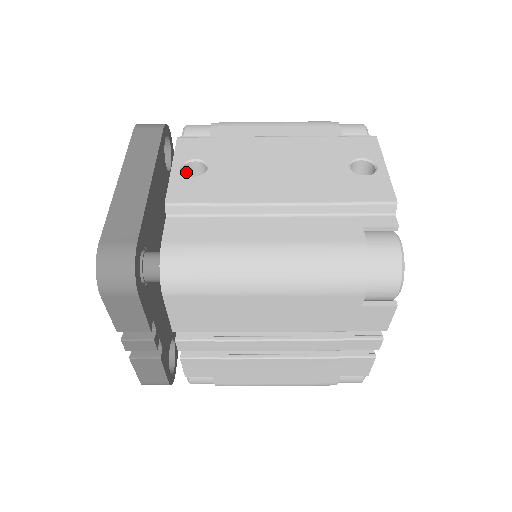
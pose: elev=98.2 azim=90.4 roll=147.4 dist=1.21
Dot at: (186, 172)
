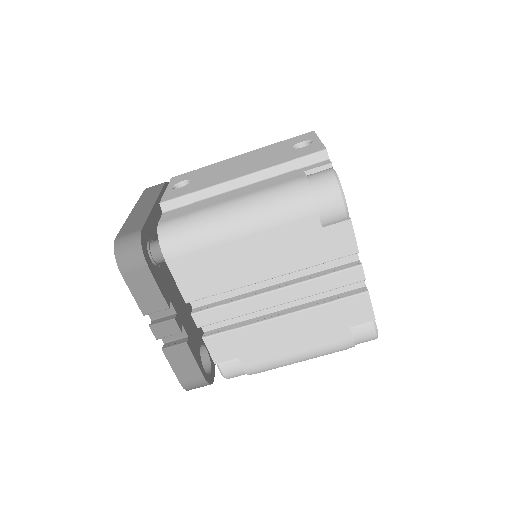
Dot at: occluded
